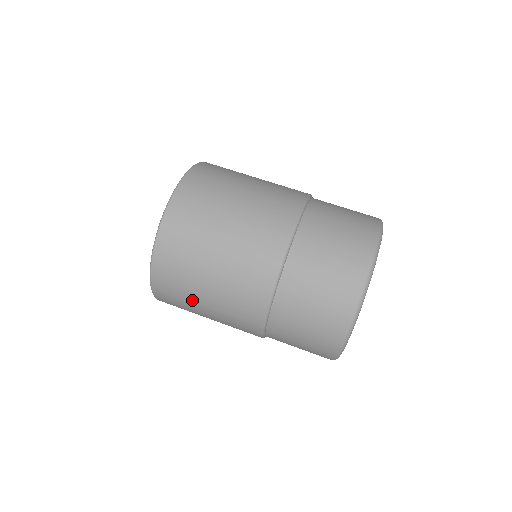
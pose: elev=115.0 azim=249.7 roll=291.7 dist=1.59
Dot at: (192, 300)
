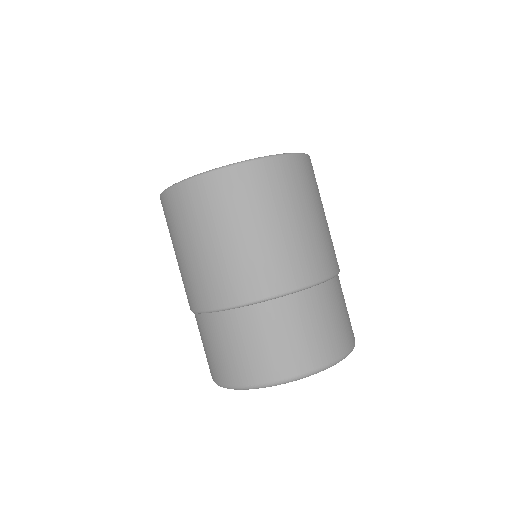
Dot at: occluded
